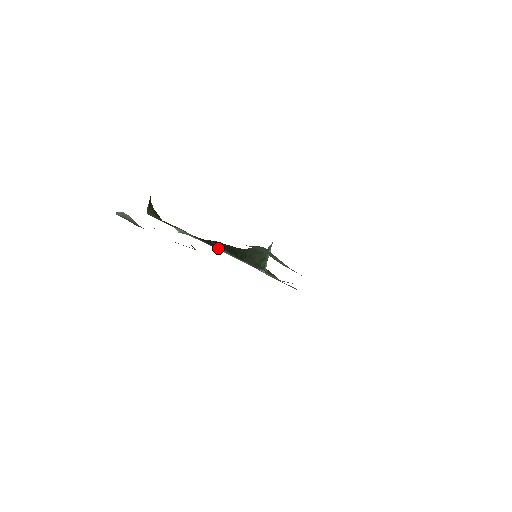
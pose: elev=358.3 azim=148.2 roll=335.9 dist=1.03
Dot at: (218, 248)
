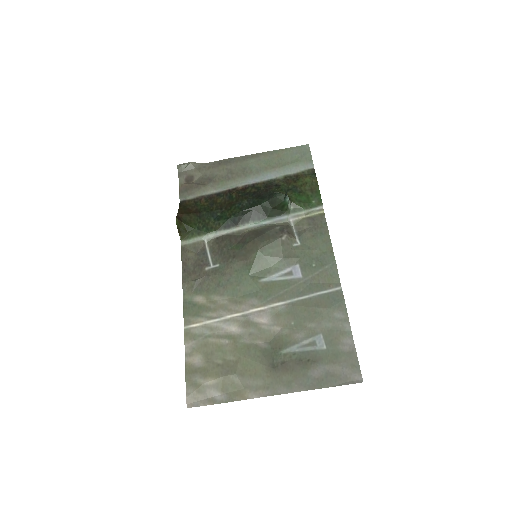
Dot at: (241, 224)
